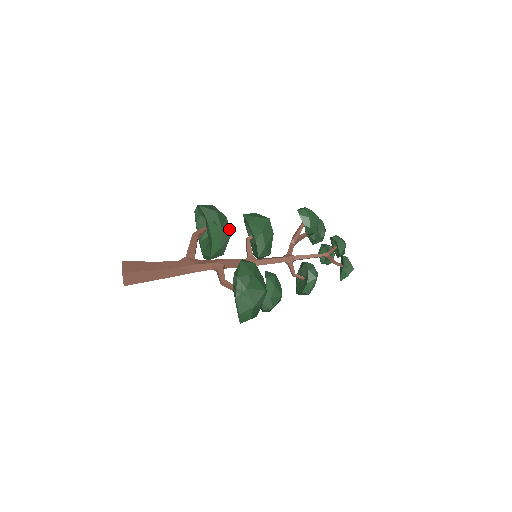
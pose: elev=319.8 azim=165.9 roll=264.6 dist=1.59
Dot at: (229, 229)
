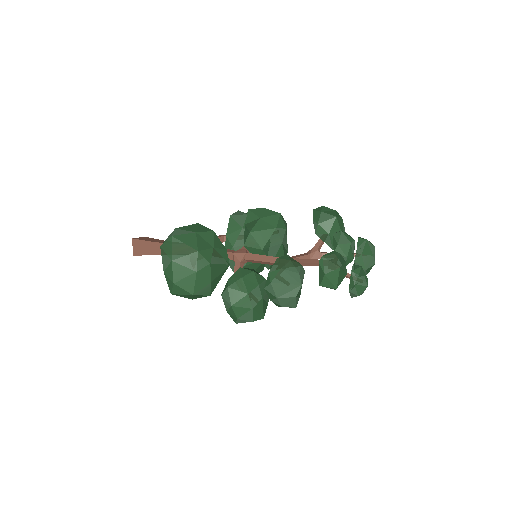
Dot at: occluded
